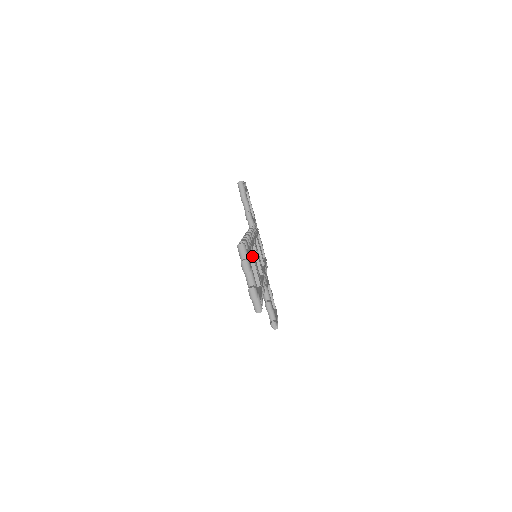
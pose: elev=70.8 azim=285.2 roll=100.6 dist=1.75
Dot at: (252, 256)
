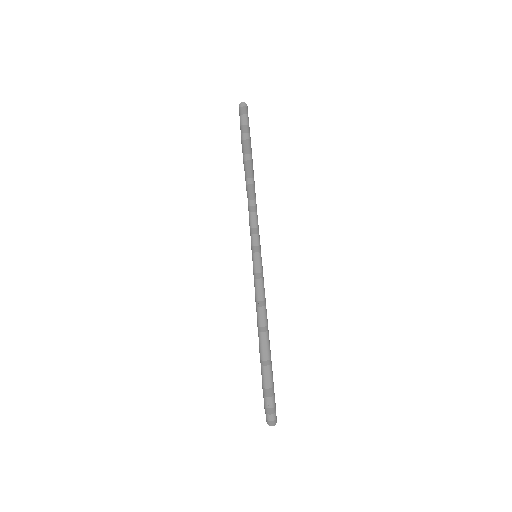
Dot at: occluded
